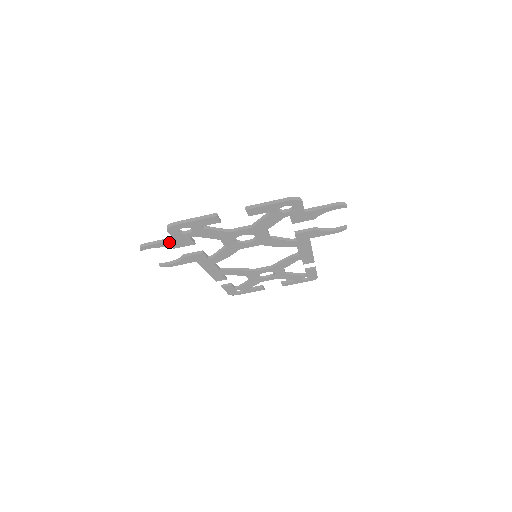
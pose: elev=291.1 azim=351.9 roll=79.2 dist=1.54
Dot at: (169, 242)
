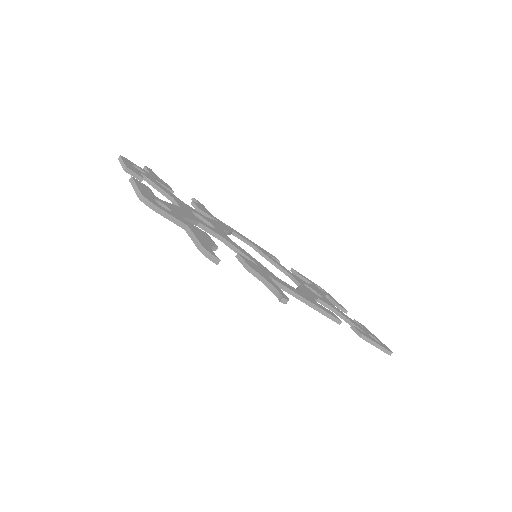
Dot at: occluded
